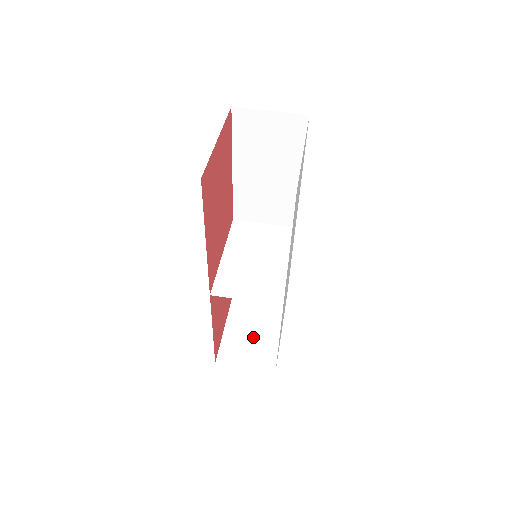
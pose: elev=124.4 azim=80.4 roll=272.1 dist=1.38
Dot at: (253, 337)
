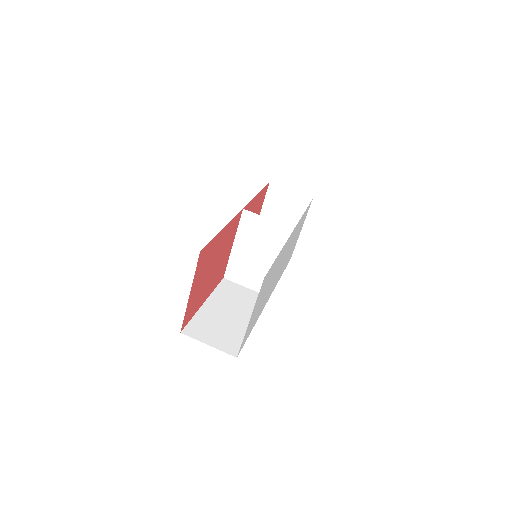
Dot at: occluded
